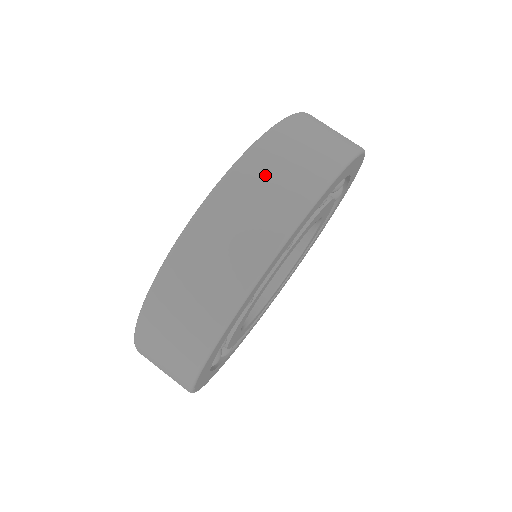
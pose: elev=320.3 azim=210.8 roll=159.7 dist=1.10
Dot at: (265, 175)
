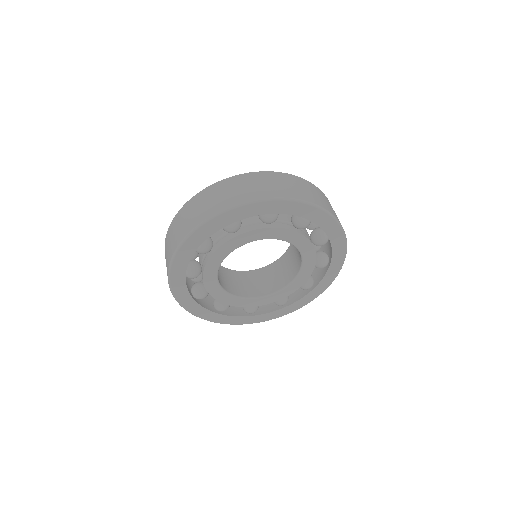
Dot at: (231, 187)
